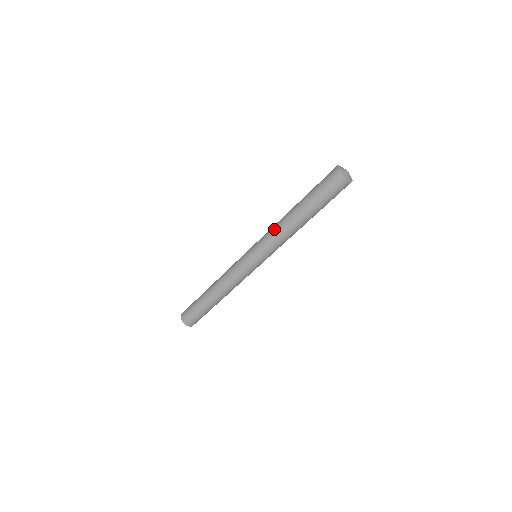
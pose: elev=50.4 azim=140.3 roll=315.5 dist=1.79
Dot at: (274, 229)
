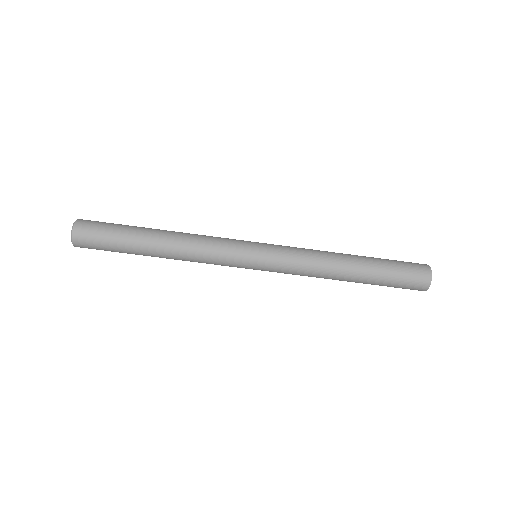
Dot at: (313, 266)
